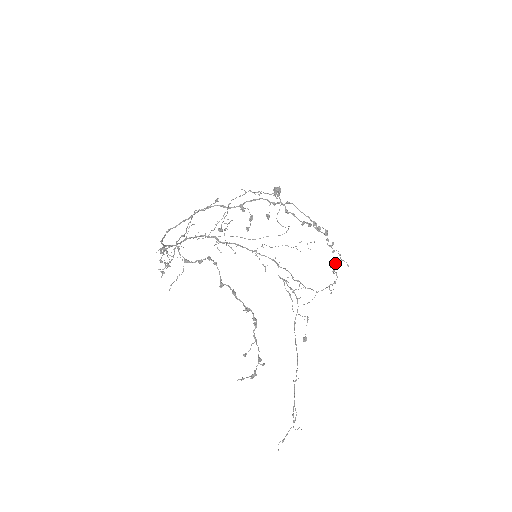
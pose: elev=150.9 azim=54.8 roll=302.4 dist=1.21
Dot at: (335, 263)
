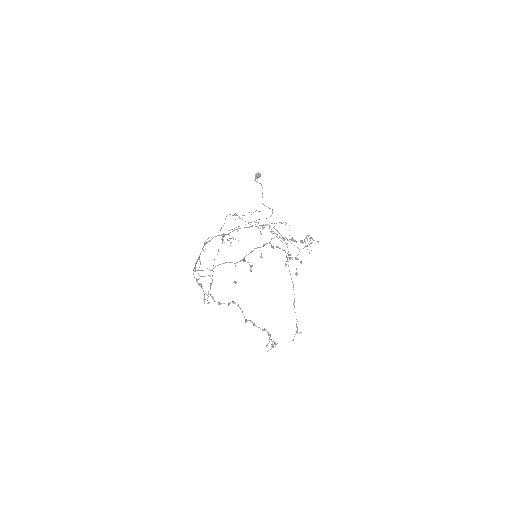
Dot at: (310, 239)
